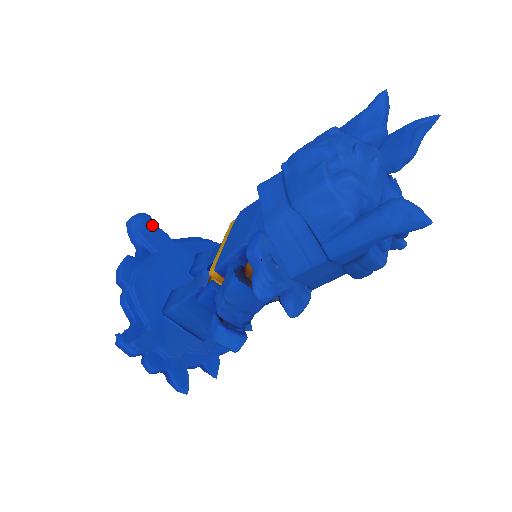
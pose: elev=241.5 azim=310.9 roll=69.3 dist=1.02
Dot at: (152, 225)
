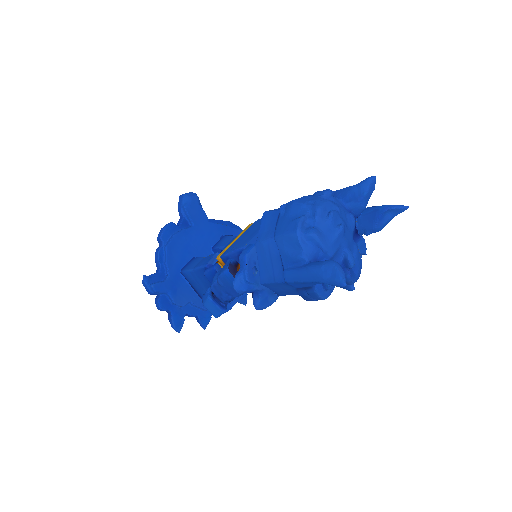
Dot at: (197, 204)
